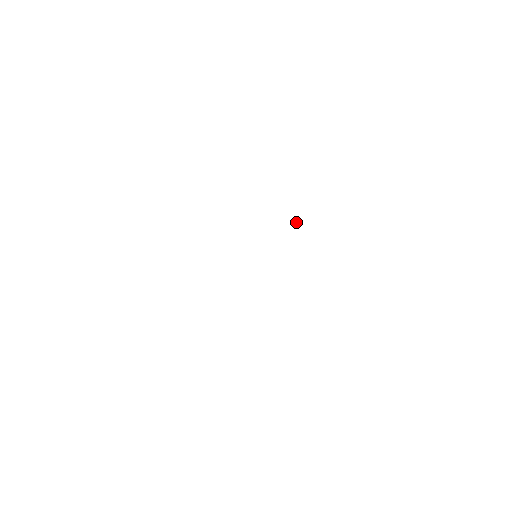
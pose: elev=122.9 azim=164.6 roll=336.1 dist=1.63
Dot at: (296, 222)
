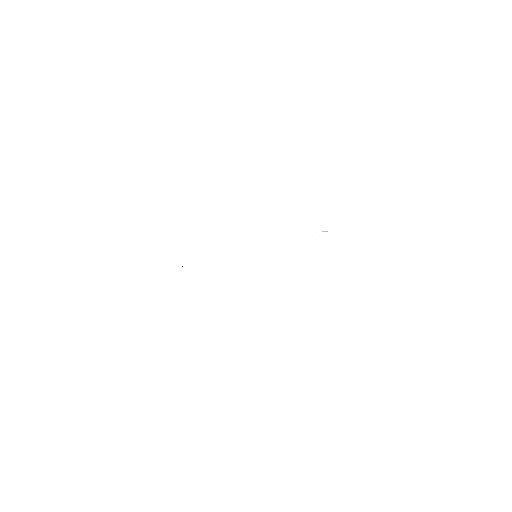
Dot at: (323, 231)
